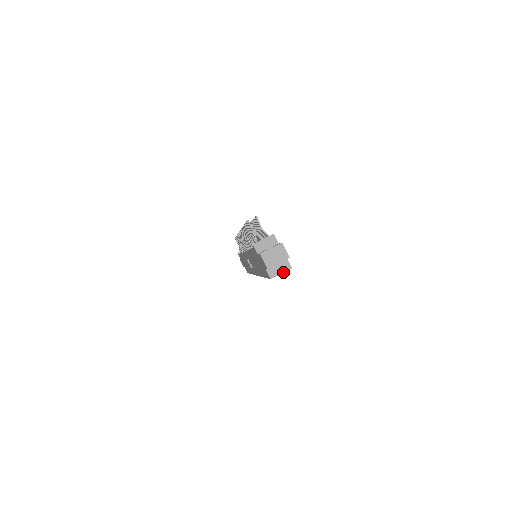
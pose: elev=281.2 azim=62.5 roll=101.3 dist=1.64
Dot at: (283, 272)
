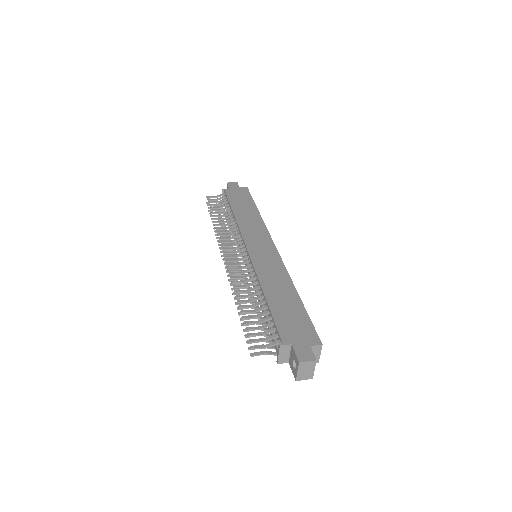
Dot at: (320, 352)
